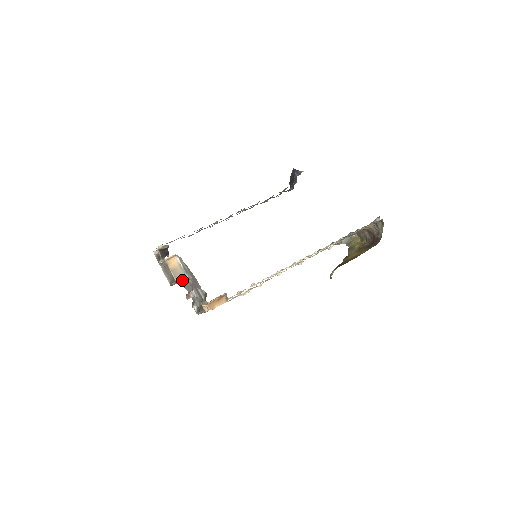
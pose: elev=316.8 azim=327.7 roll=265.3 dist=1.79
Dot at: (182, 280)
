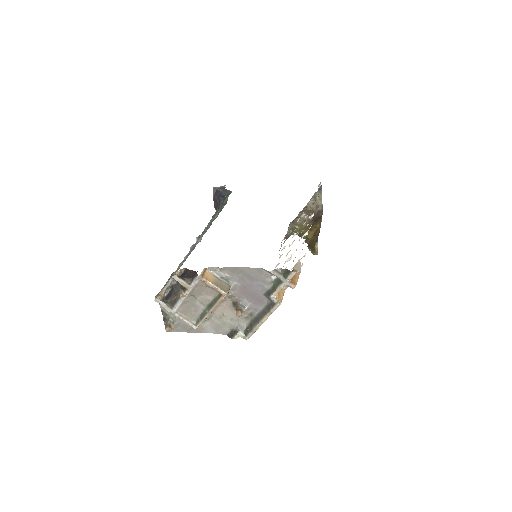
Dot at: occluded
